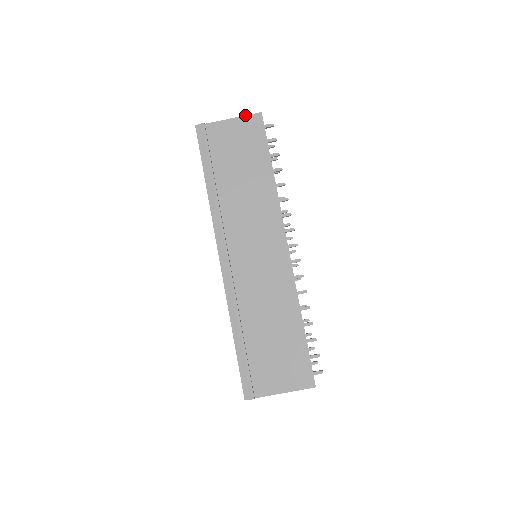
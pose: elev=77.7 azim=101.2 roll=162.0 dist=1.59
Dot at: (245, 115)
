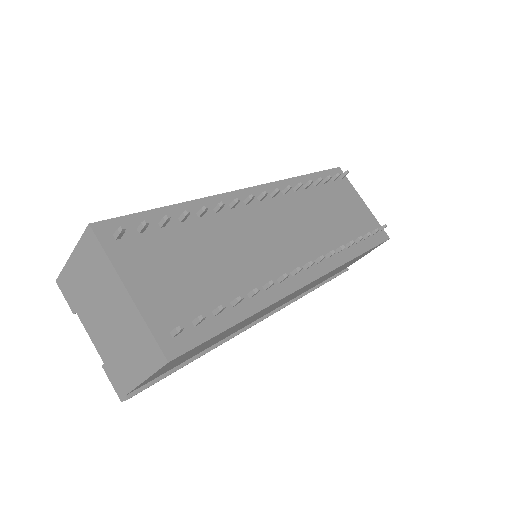
Dot at: occluded
